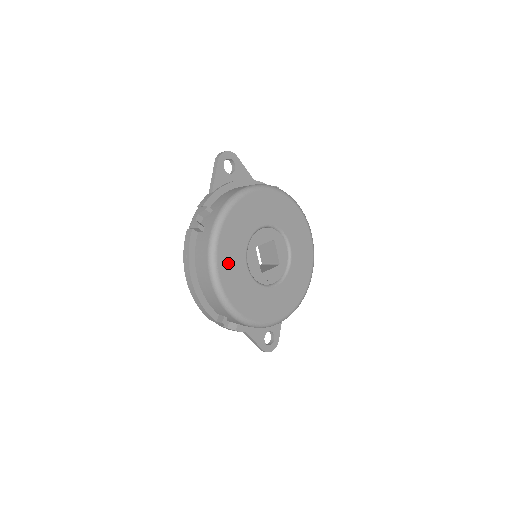
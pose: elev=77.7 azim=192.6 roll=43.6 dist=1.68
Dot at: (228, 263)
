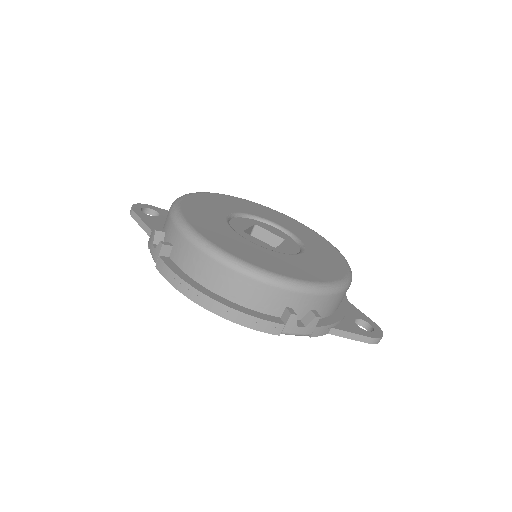
Dot at: (227, 243)
